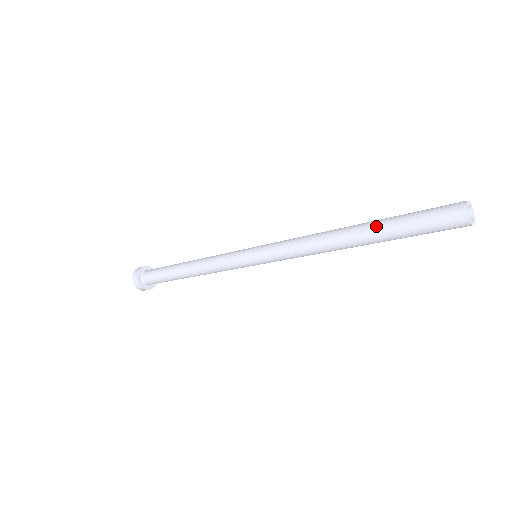
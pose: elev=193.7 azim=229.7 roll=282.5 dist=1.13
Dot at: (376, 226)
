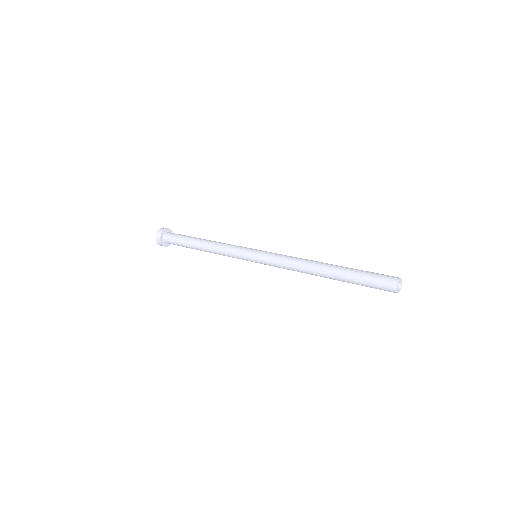
Dot at: (343, 269)
